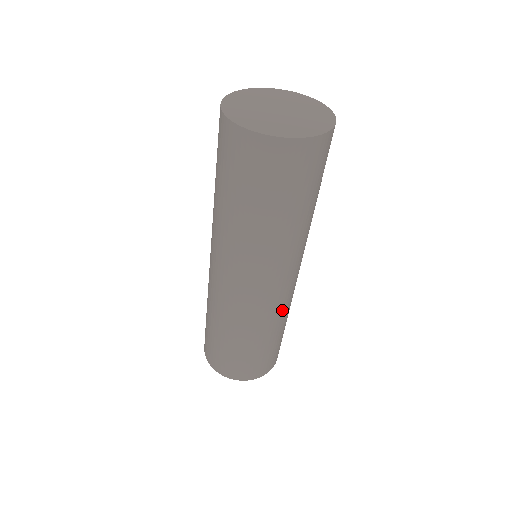
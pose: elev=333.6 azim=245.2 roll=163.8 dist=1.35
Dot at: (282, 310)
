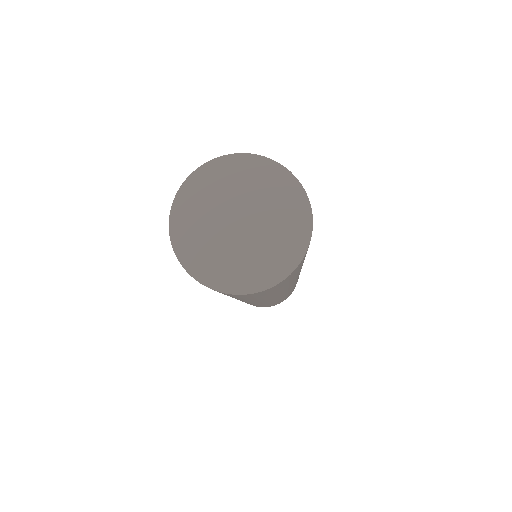
Dot at: (269, 303)
